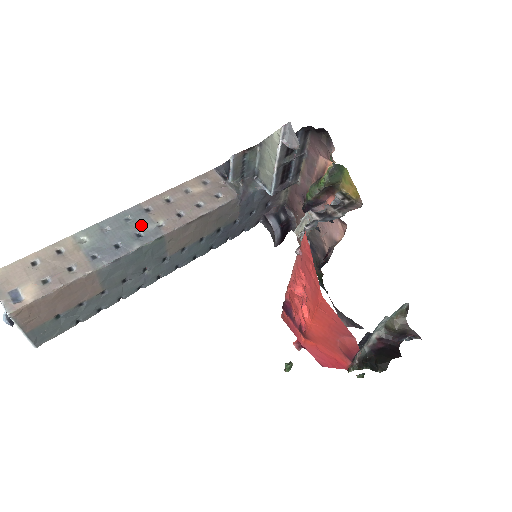
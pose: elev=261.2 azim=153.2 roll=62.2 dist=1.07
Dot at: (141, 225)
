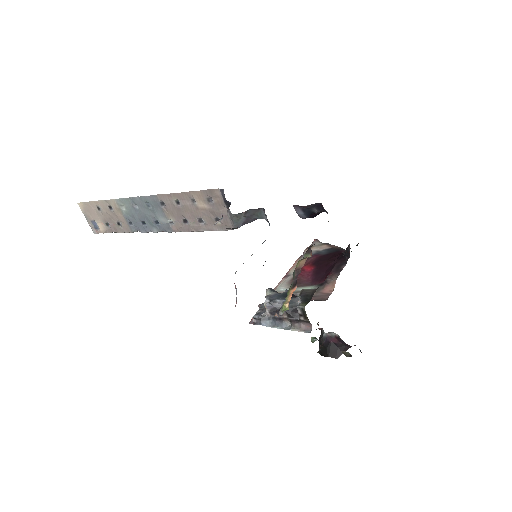
Dot at: (158, 216)
